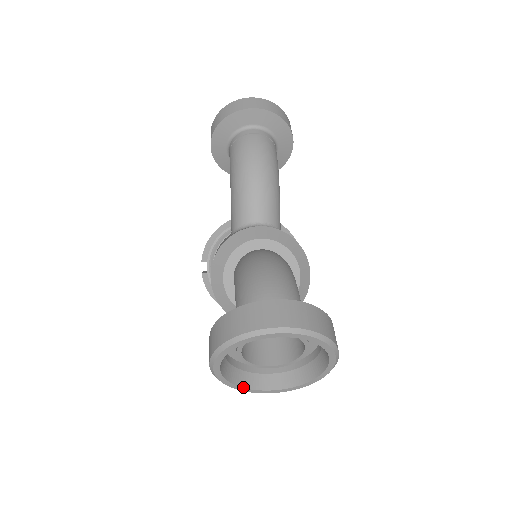
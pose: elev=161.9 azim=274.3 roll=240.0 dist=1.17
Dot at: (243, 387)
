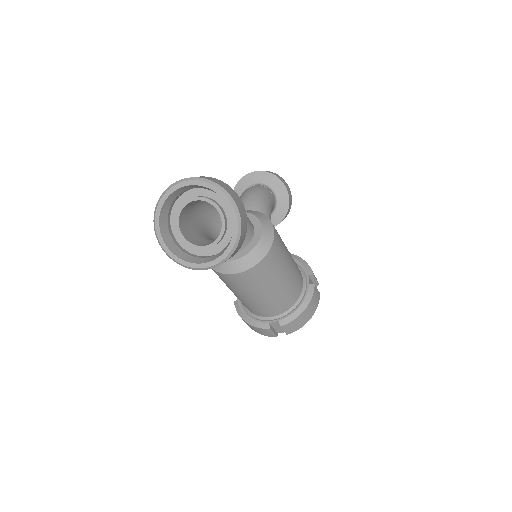
Dot at: (186, 261)
